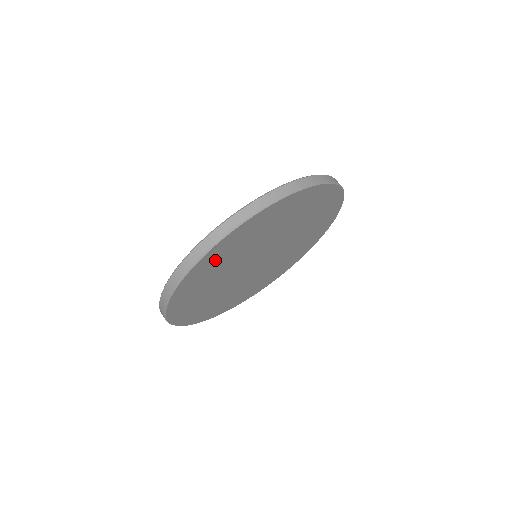
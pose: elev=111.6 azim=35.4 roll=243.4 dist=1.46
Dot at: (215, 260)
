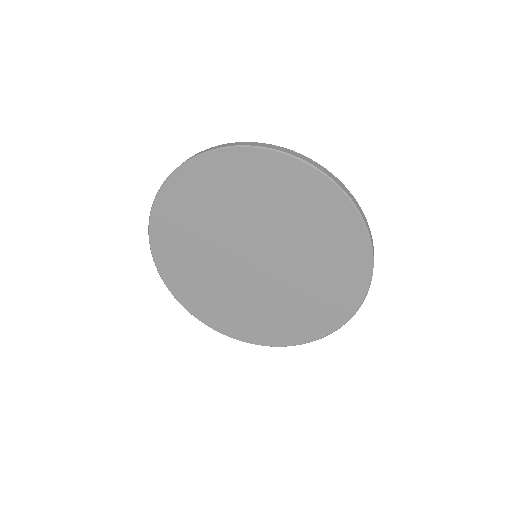
Dot at: (173, 225)
